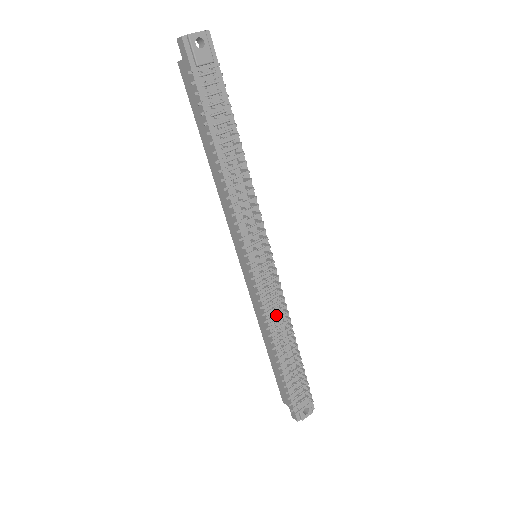
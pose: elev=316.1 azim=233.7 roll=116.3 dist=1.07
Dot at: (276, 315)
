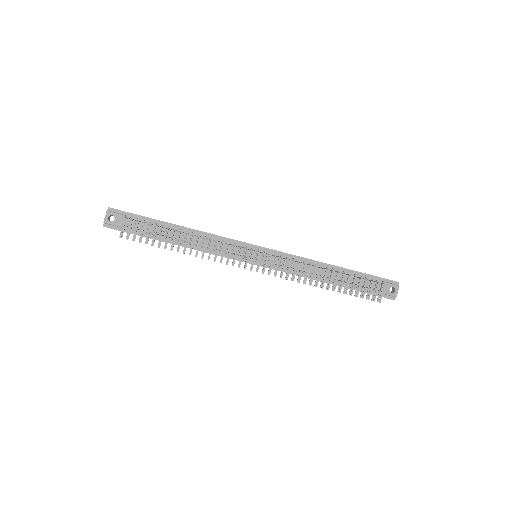
Dot at: (300, 271)
